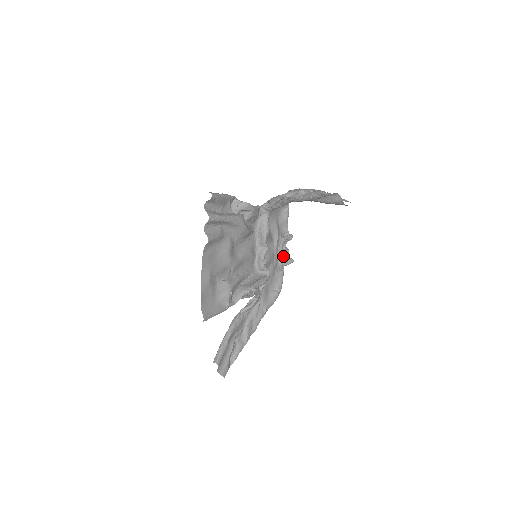
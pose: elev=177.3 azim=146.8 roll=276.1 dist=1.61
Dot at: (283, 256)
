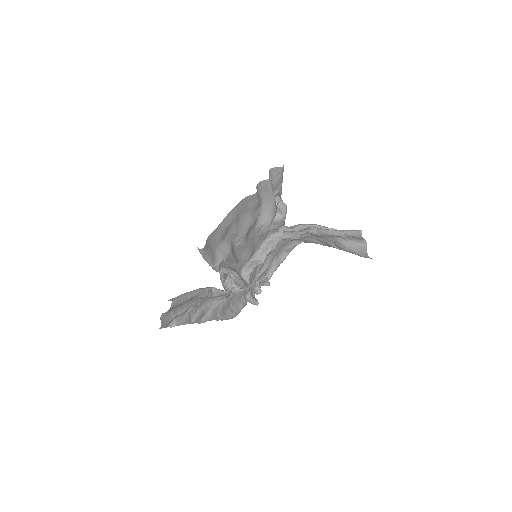
Dot at: (253, 293)
